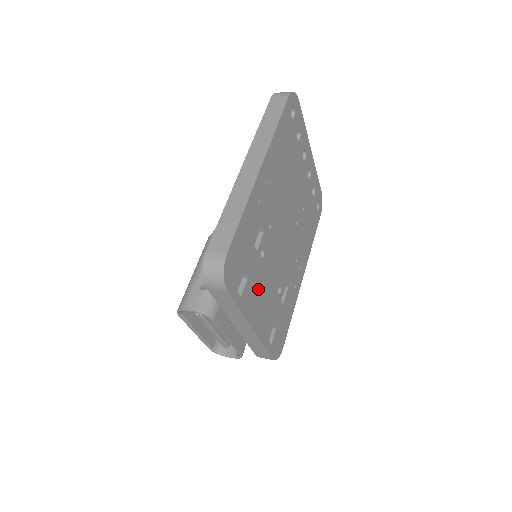
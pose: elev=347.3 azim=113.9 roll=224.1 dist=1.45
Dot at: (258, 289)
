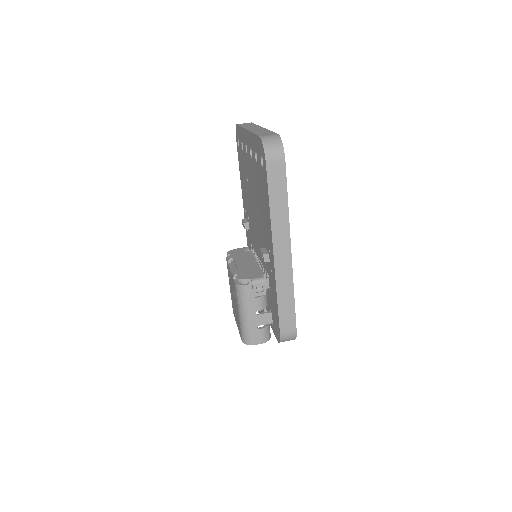
Dot at: occluded
